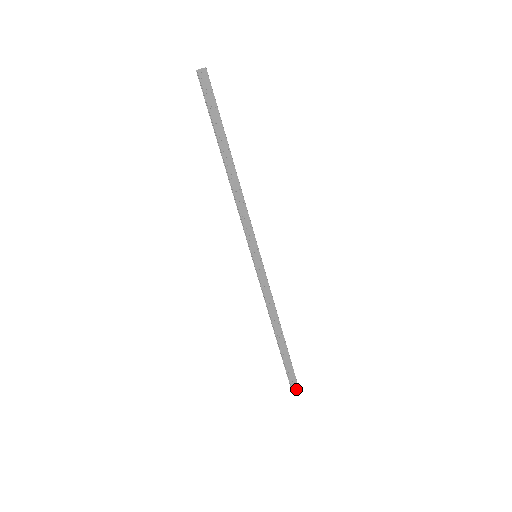
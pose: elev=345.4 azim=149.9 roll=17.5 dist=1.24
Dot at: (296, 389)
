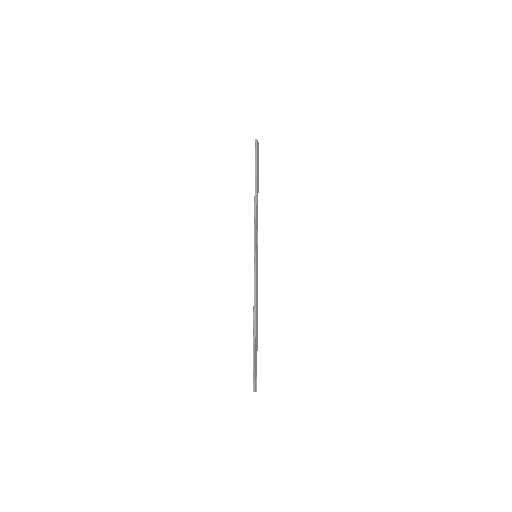
Dot at: (256, 387)
